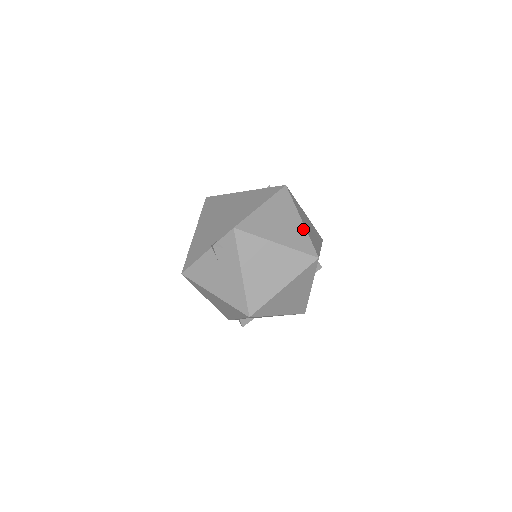
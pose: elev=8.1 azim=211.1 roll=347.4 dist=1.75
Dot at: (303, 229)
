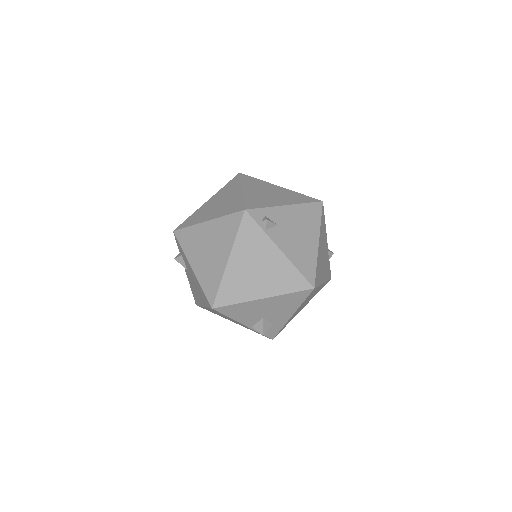
Dot at: (239, 196)
